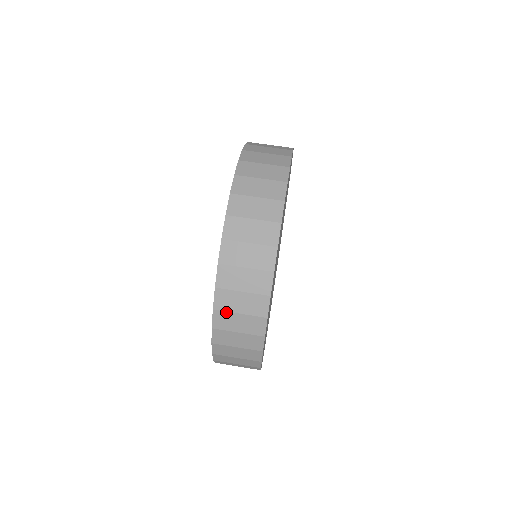
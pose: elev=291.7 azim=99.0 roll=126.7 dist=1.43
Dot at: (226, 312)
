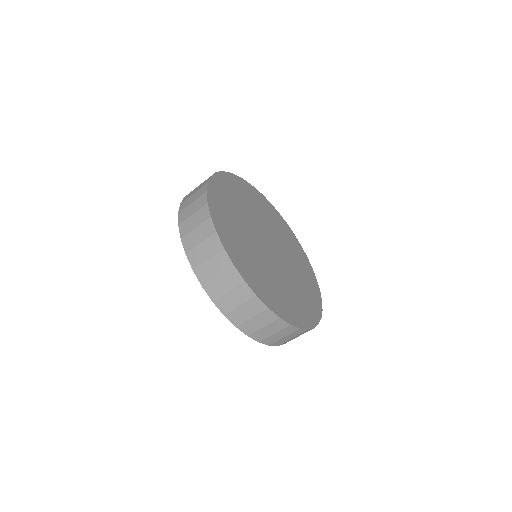
Dot at: occluded
